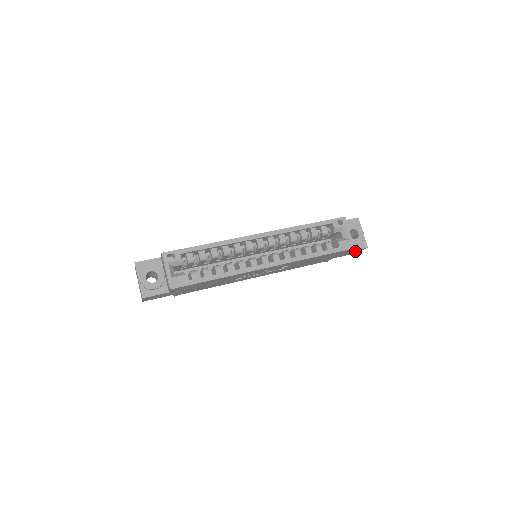
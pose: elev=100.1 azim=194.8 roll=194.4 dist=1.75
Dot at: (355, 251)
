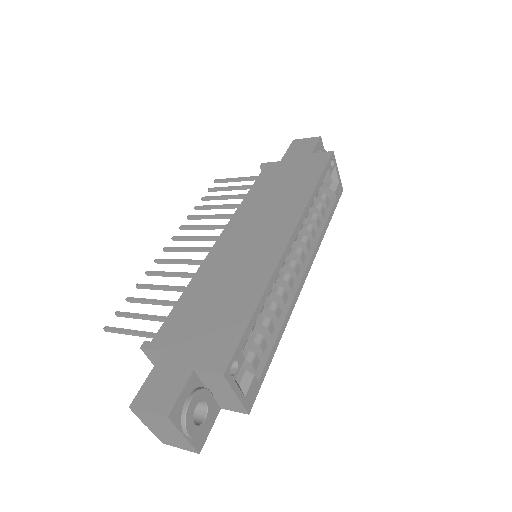
Dot at: occluded
